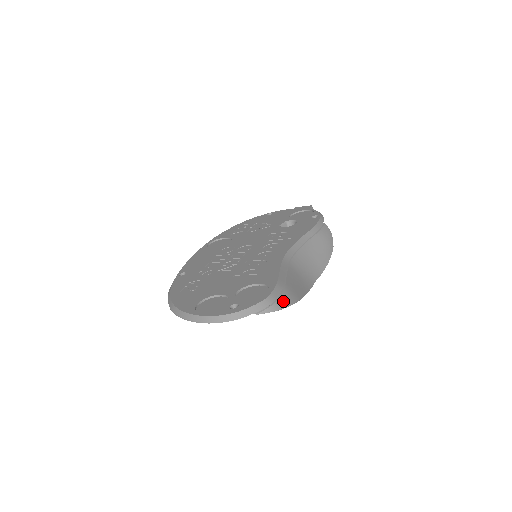
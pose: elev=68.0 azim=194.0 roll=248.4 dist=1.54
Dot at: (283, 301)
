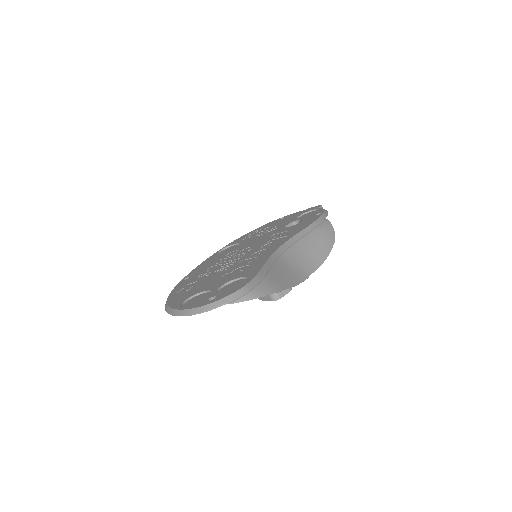
Dot at: (260, 290)
